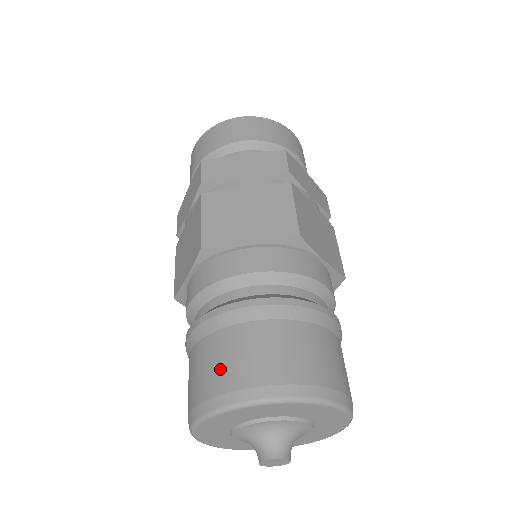
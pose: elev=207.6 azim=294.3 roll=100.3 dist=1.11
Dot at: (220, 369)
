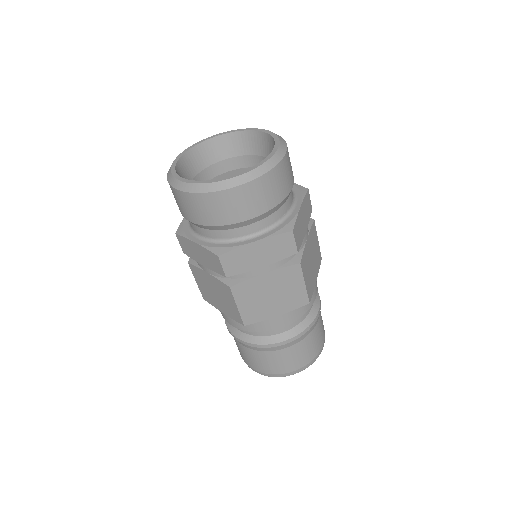
Dot at: occluded
